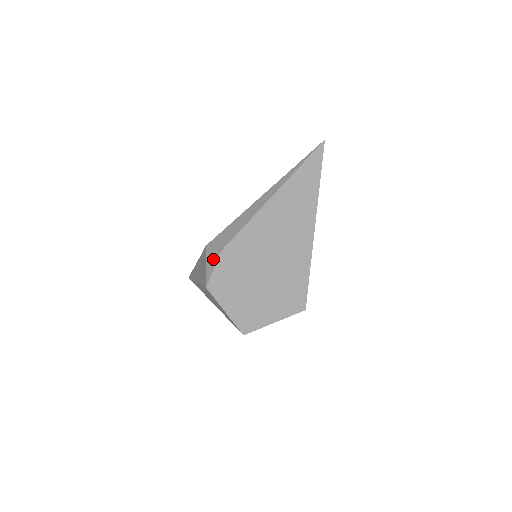
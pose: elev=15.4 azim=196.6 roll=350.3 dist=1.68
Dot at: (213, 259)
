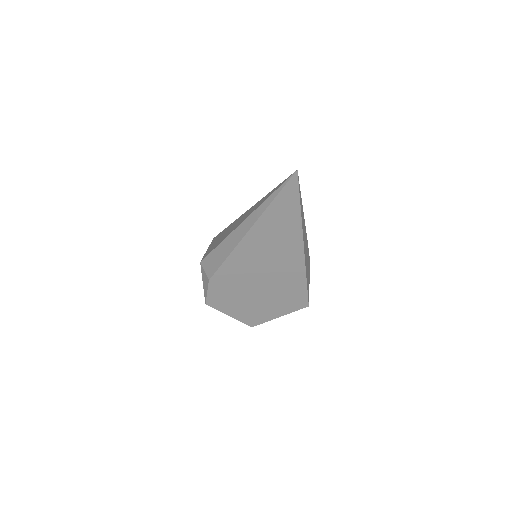
Dot at: (205, 282)
